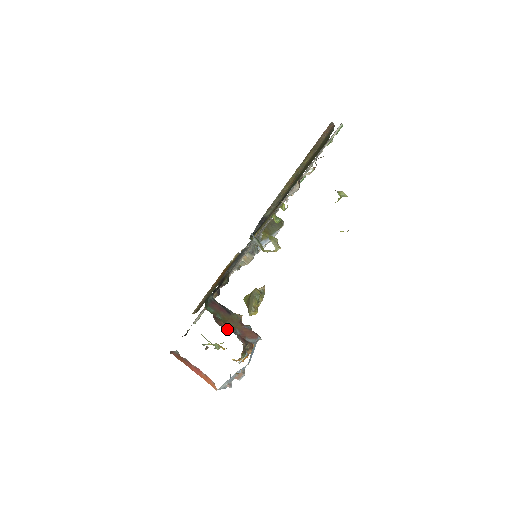
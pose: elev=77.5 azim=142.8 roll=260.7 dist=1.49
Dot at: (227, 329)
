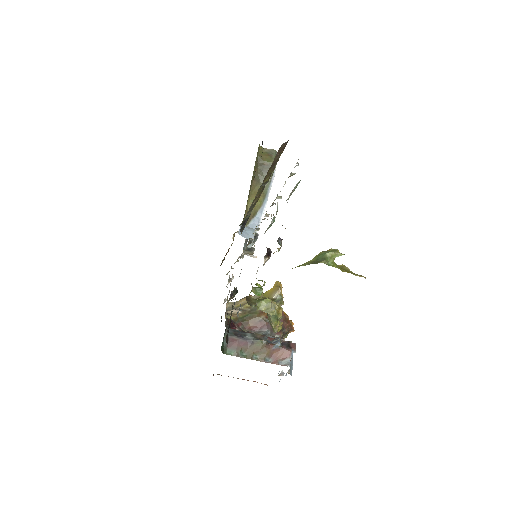
Dot at: (258, 331)
